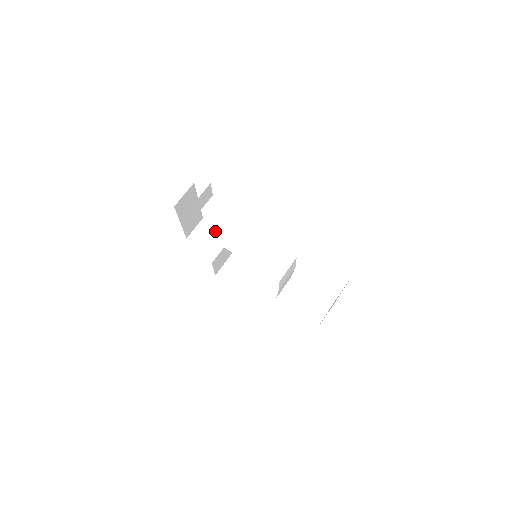
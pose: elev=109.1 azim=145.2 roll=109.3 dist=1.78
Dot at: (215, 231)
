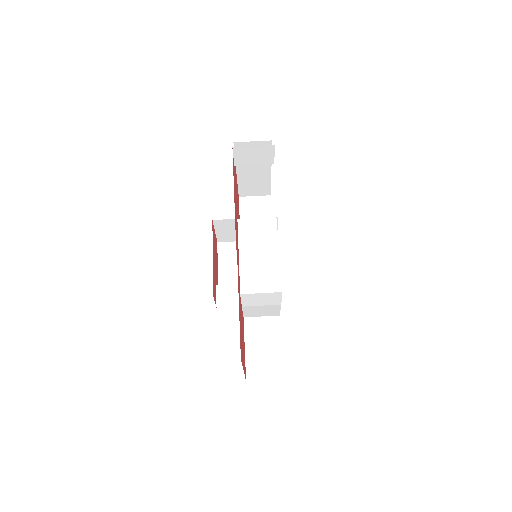
Dot at: (267, 214)
